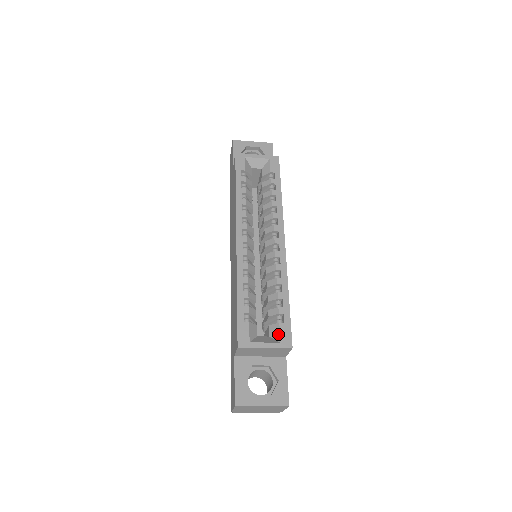
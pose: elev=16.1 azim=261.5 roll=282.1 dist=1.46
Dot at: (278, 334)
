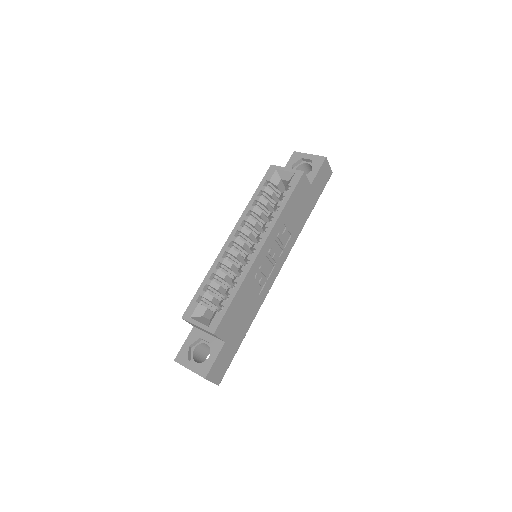
Dot at: (212, 320)
